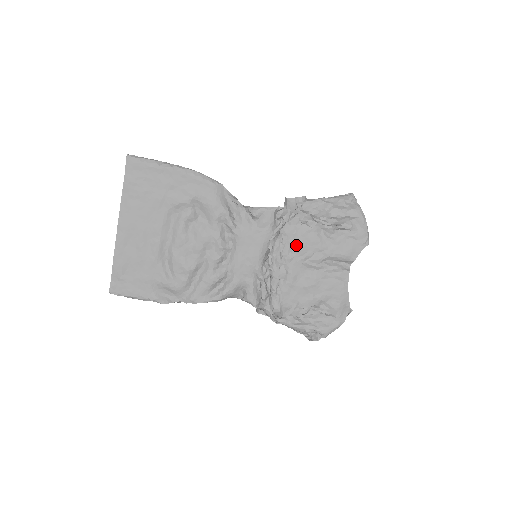
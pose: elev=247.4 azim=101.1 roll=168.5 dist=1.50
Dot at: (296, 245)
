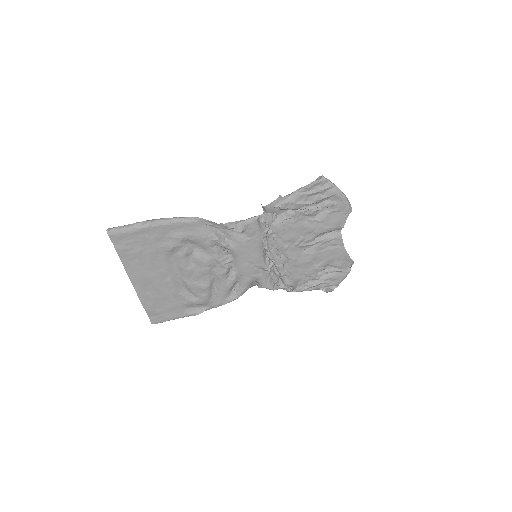
Dot at: (287, 237)
